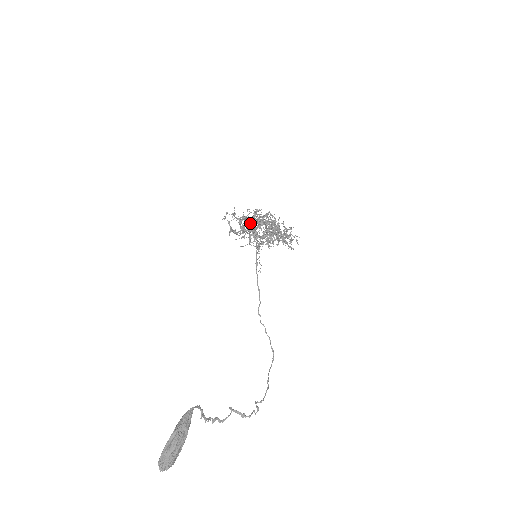
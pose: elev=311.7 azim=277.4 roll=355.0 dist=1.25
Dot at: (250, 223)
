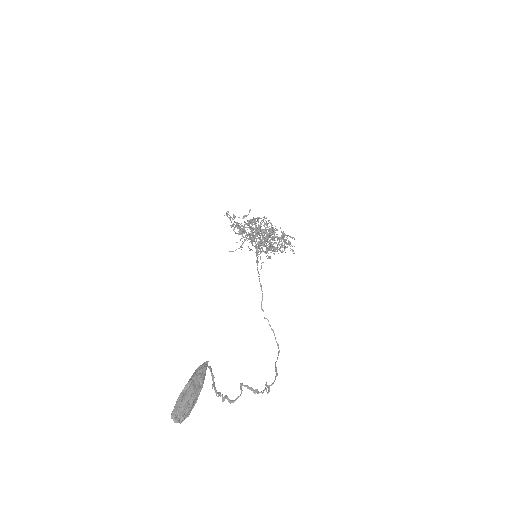
Dot at: occluded
